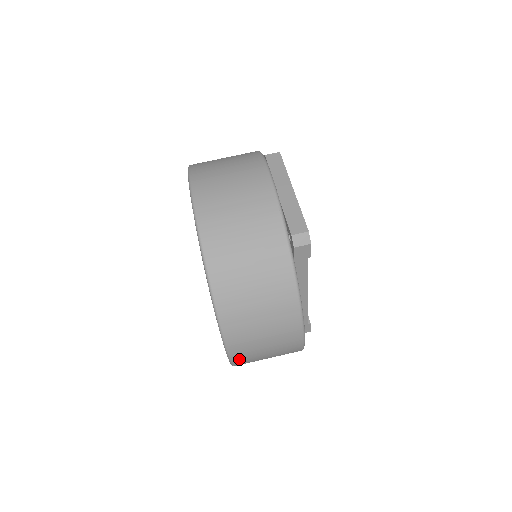
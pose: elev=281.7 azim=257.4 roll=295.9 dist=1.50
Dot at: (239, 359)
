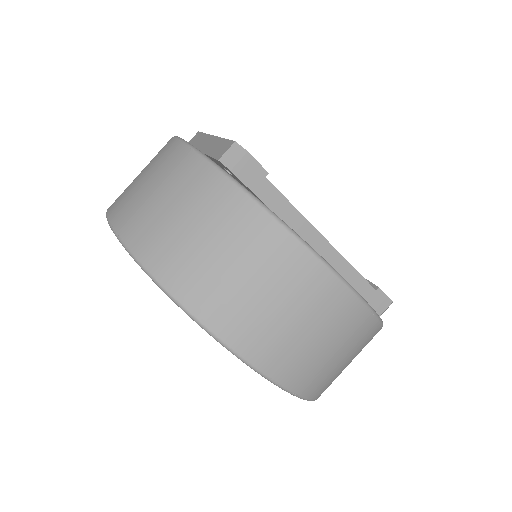
Dot at: (283, 372)
